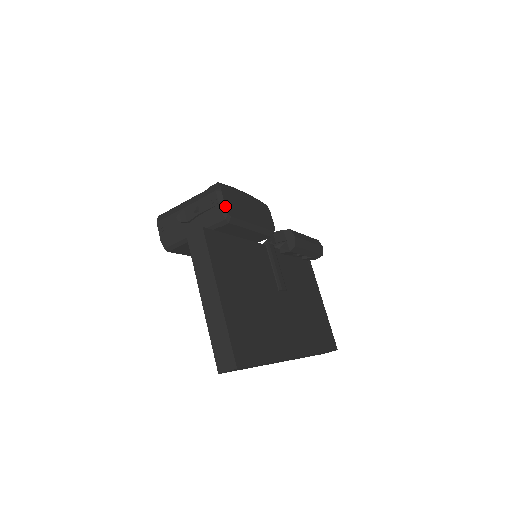
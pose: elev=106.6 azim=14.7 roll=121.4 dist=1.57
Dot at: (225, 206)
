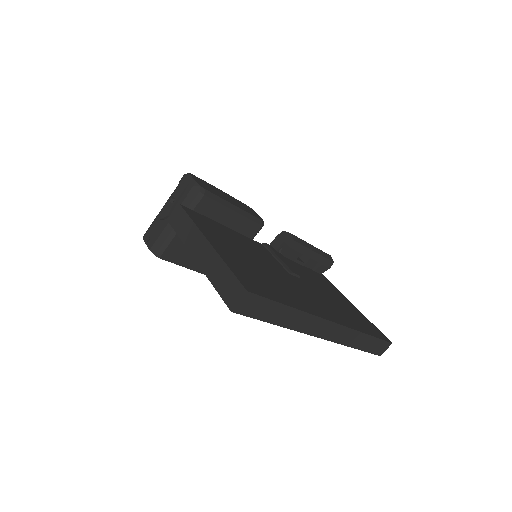
Dot at: (196, 182)
